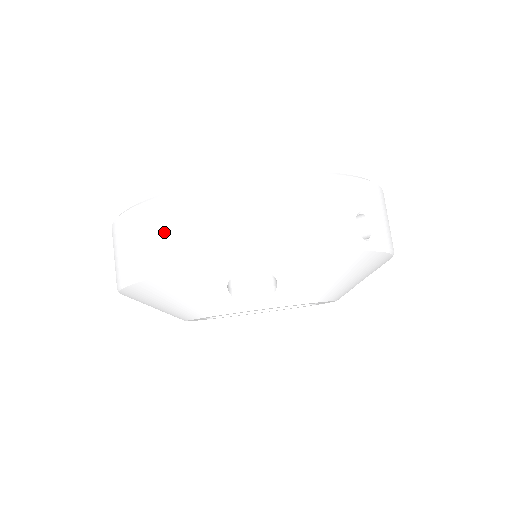
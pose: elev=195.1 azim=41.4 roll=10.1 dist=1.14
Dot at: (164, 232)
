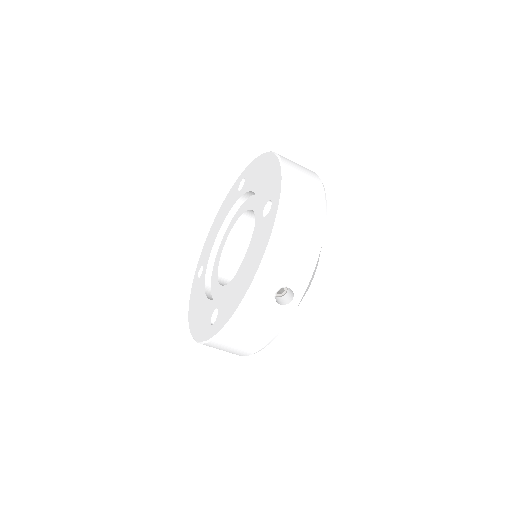
Dot at: occluded
